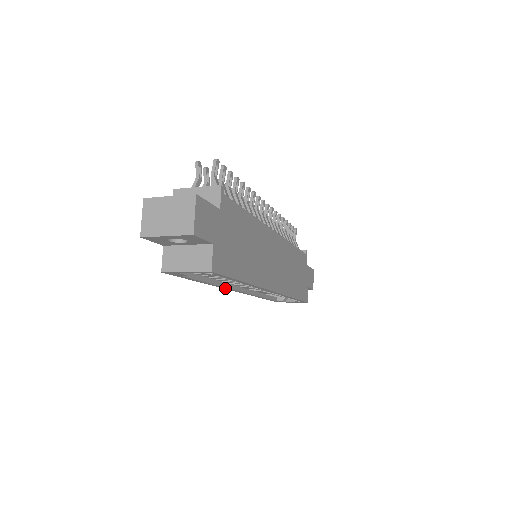
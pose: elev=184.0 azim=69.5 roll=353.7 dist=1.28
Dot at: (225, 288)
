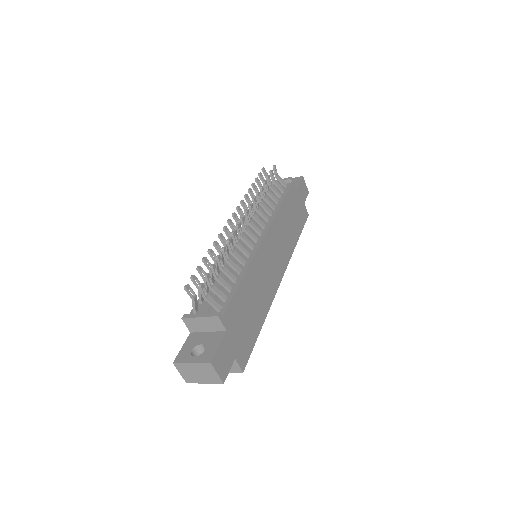
Dot at: occluded
